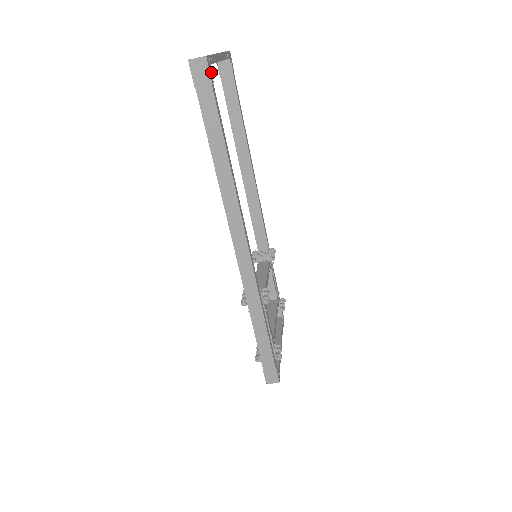
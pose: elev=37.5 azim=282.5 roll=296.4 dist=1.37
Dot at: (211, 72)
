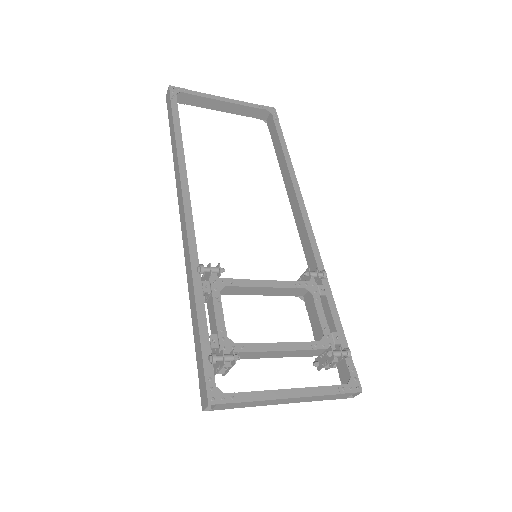
Dot at: (176, 94)
